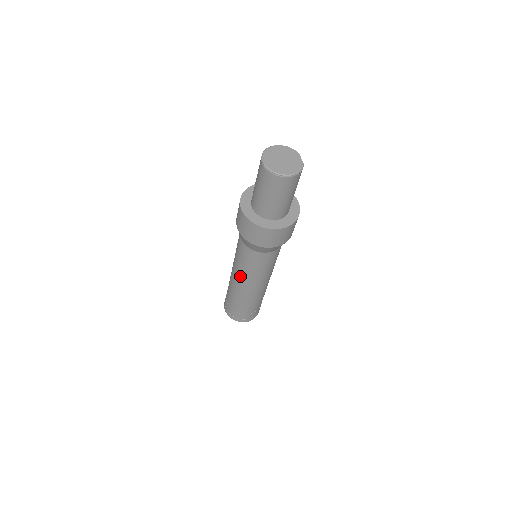
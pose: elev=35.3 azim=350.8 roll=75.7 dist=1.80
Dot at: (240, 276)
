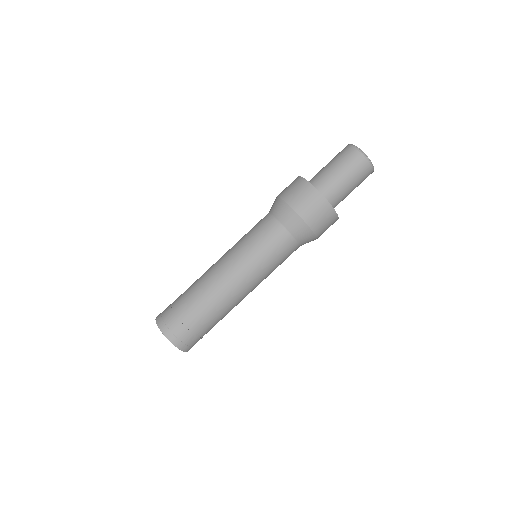
Dot at: (239, 265)
